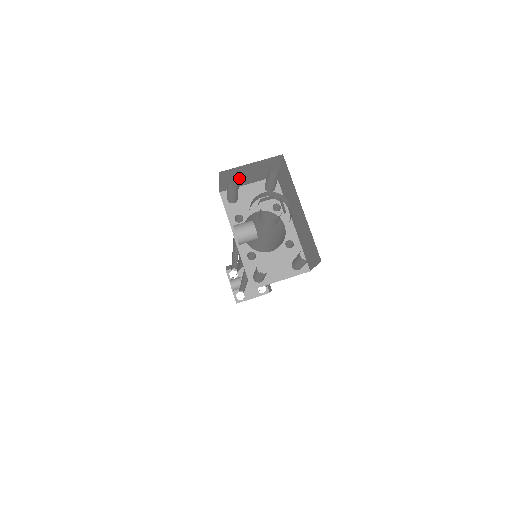
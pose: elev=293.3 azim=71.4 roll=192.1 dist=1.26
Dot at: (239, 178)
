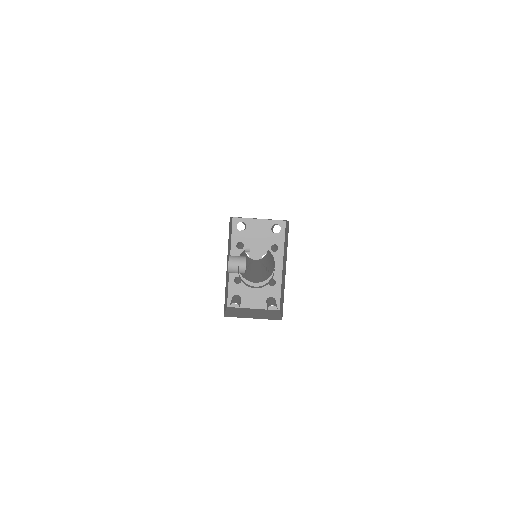
Dot at: occluded
